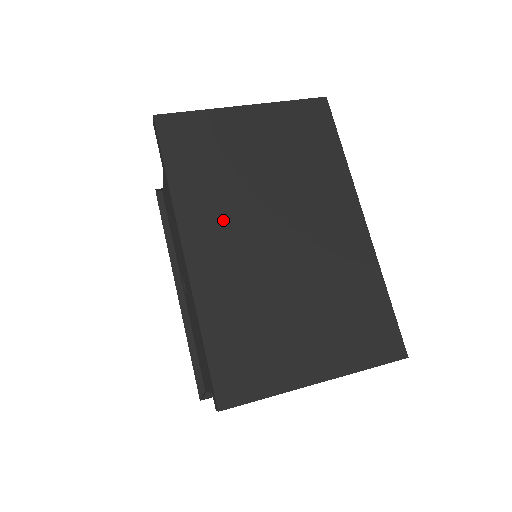
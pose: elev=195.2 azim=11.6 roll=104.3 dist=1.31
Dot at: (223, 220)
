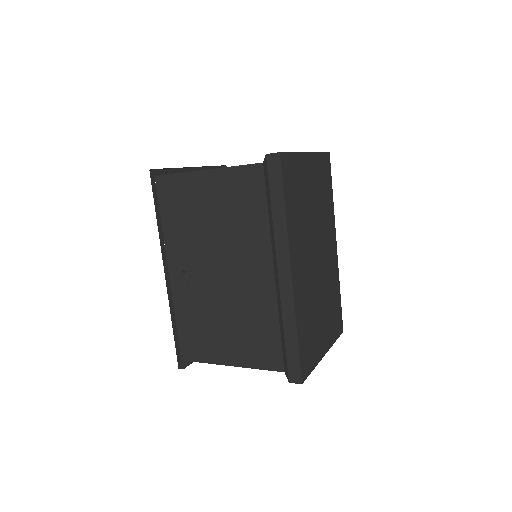
Dot at: (303, 247)
